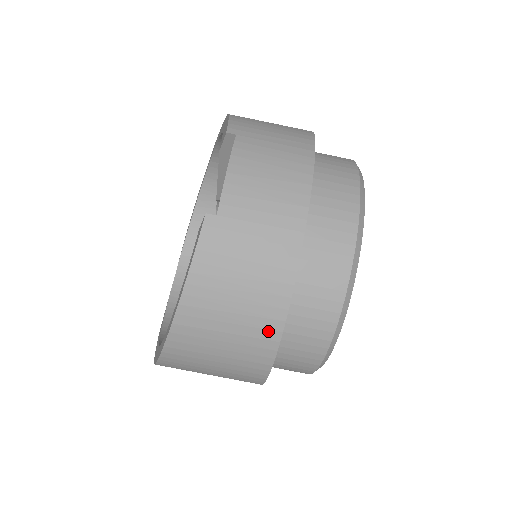
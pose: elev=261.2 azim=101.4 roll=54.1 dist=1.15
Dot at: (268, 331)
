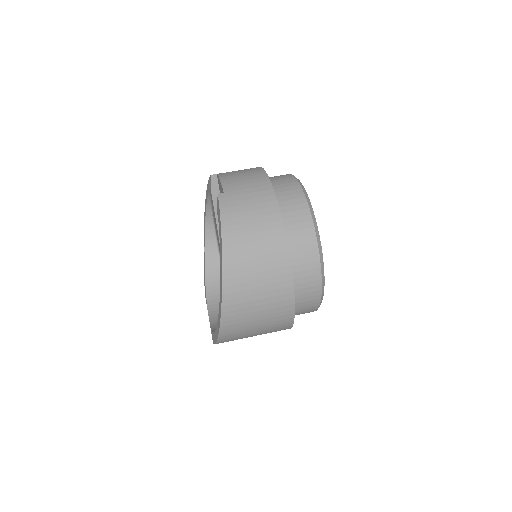
Dot at: (277, 237)
